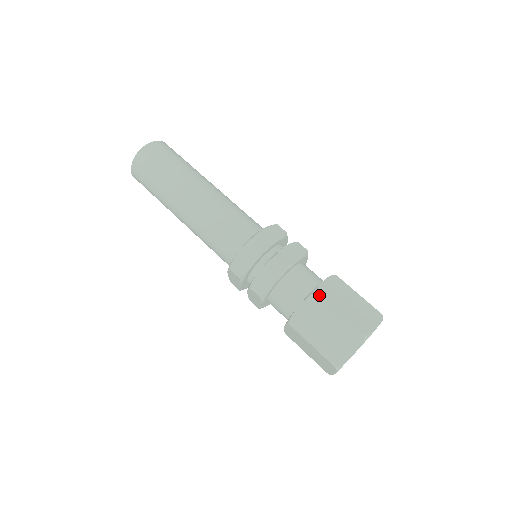
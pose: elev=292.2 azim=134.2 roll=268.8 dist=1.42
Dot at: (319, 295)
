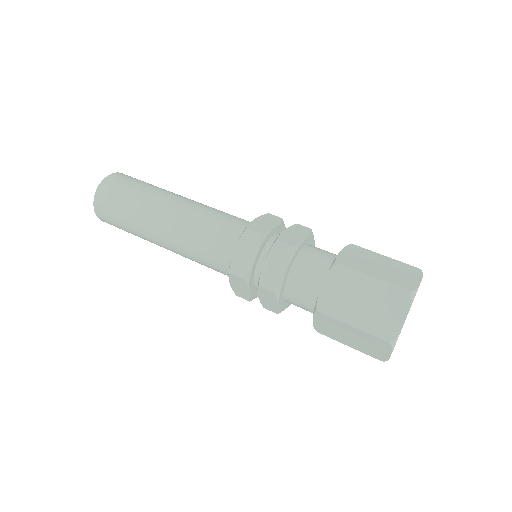
Dot at: (341, 265)
